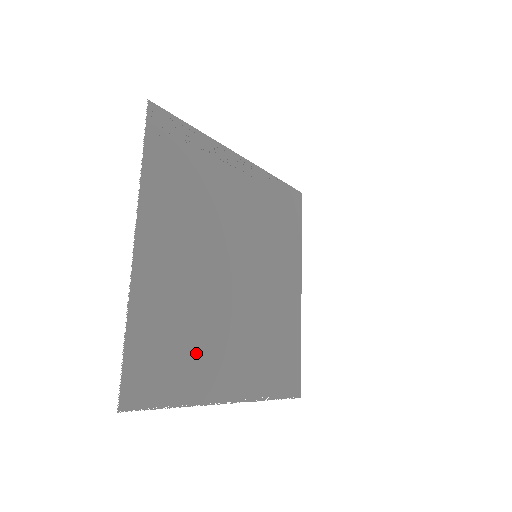
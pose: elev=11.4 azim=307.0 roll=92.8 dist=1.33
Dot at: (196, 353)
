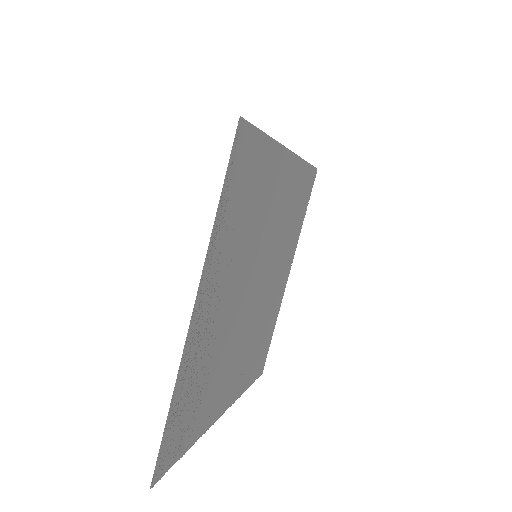
Dot at: (267, 322)
